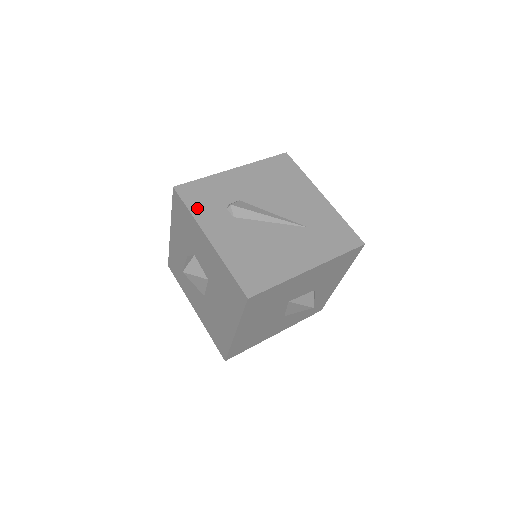
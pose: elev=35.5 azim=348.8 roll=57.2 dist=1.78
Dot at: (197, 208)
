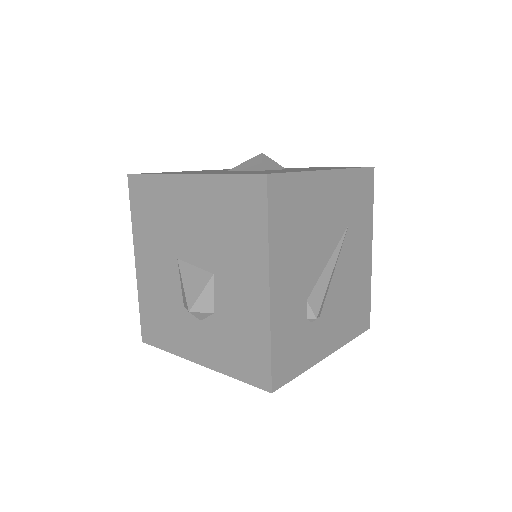
Dot at: (301, 363)
